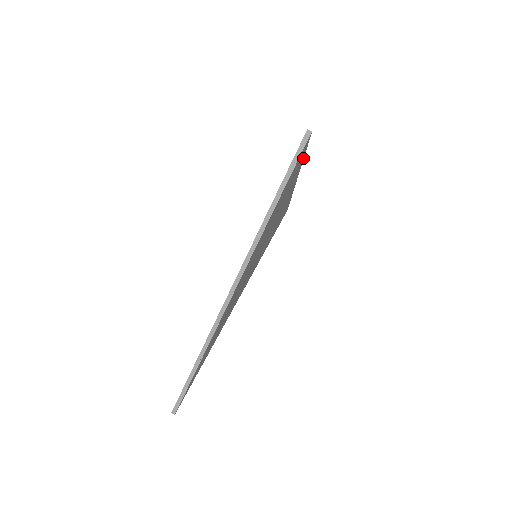
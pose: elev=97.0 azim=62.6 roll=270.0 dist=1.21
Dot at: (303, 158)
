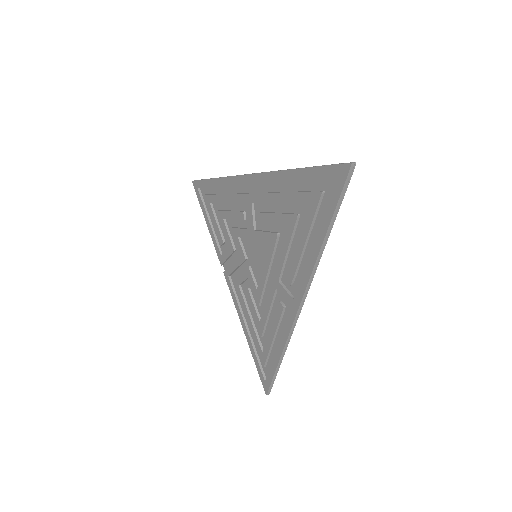
Dot at: occluded
